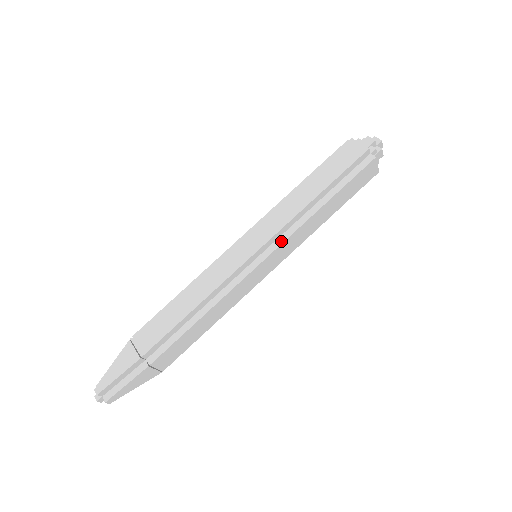
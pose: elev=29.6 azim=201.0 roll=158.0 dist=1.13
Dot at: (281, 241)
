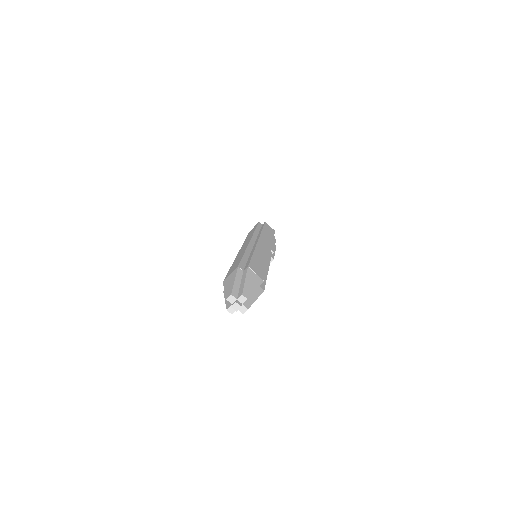
Dot at: (258, 237)
